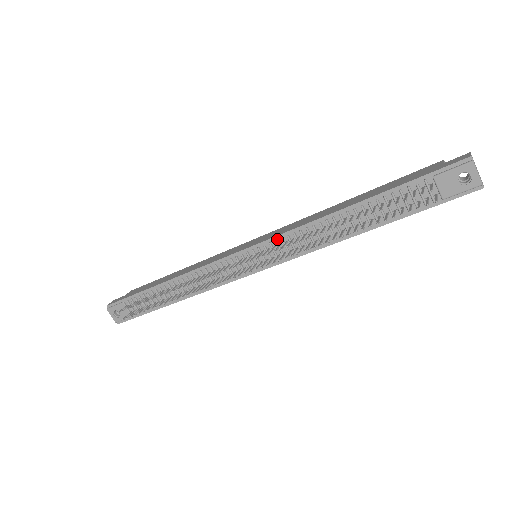
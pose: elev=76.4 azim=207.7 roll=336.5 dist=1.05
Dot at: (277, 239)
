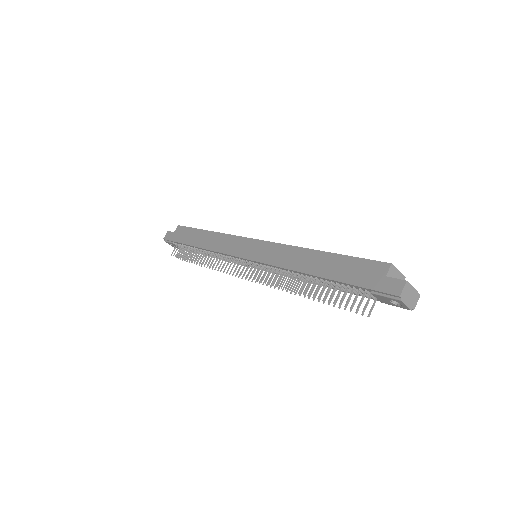
Dot at: (265, 265)
